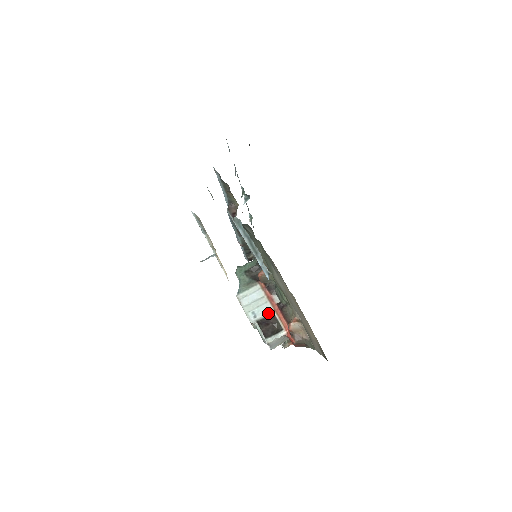
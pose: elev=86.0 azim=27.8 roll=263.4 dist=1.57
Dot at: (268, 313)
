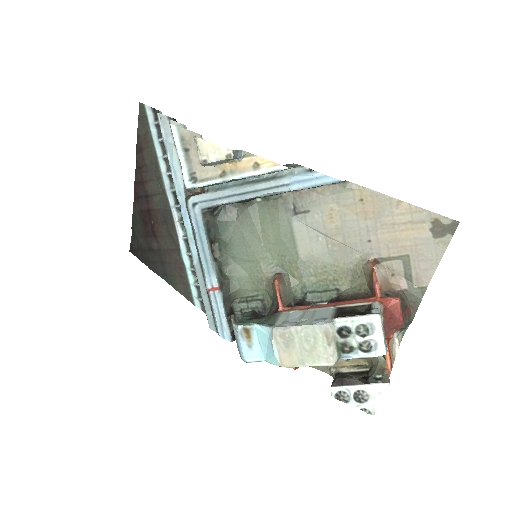
Dot at: (332, 310)
